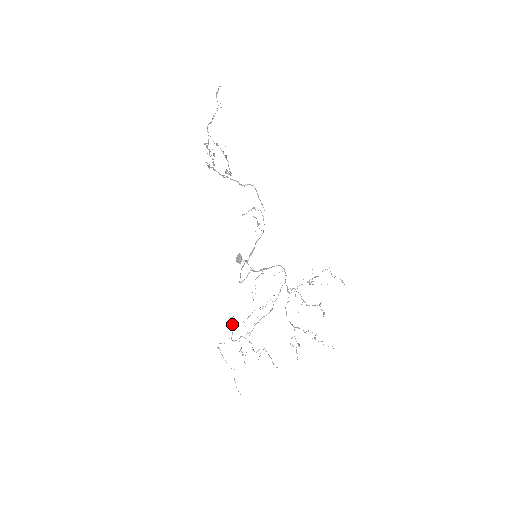
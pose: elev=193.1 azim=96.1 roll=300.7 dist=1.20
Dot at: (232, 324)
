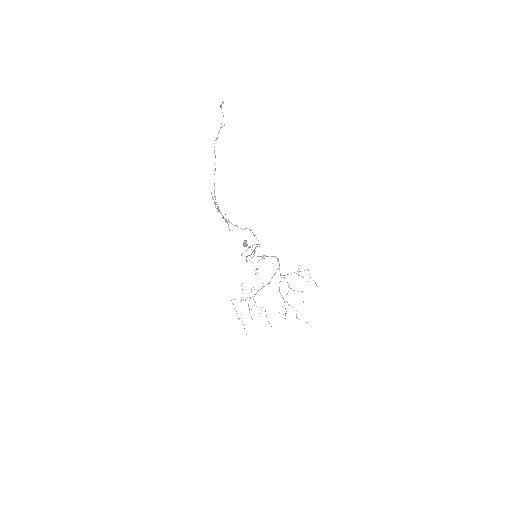
Dot at: occluded
